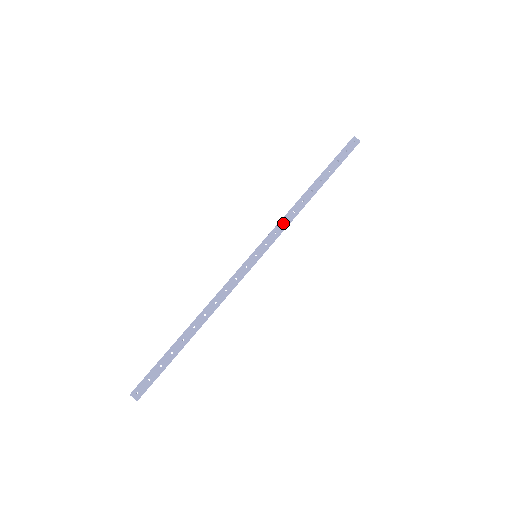
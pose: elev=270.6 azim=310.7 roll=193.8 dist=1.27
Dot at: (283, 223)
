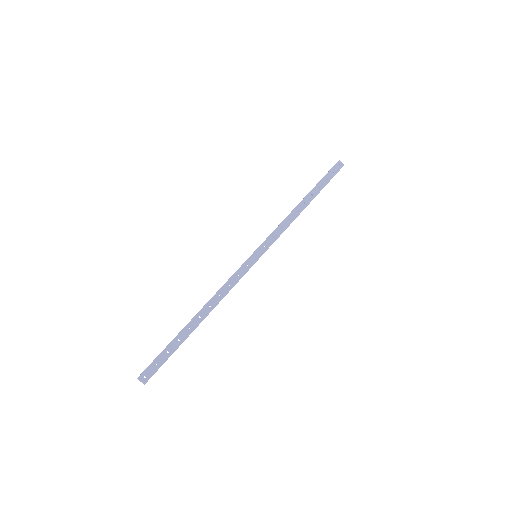
Dot at: (280, 229)
